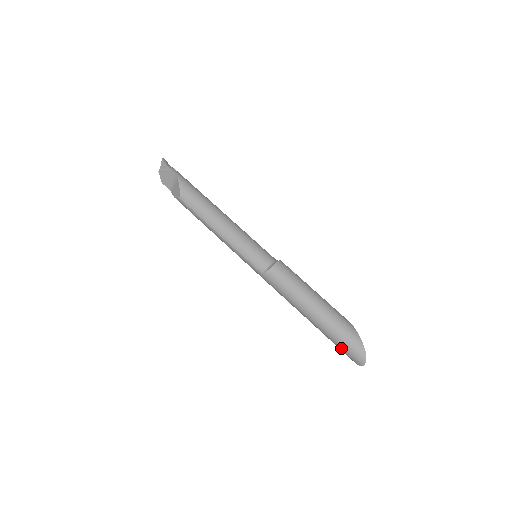
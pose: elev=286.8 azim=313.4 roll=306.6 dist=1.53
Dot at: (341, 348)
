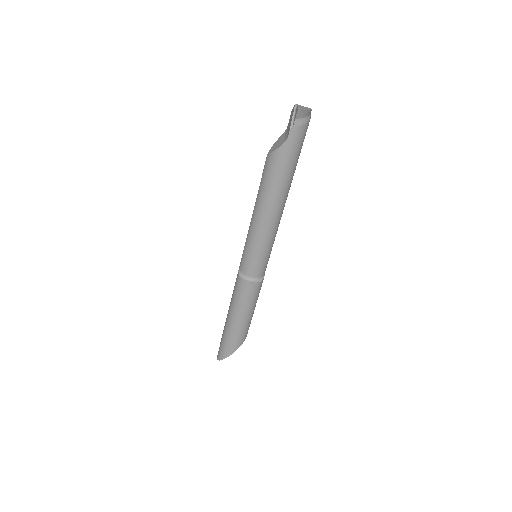
Dot at: occluded
